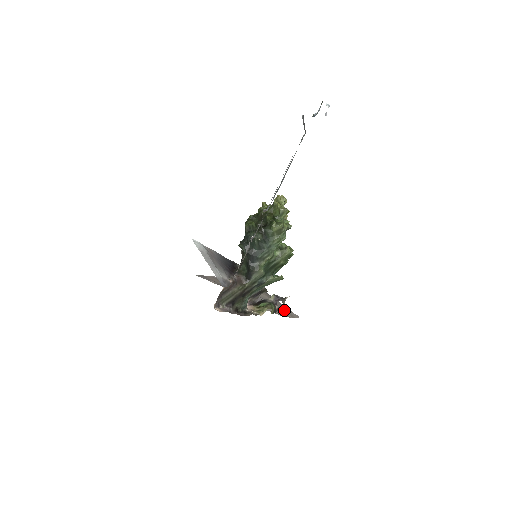
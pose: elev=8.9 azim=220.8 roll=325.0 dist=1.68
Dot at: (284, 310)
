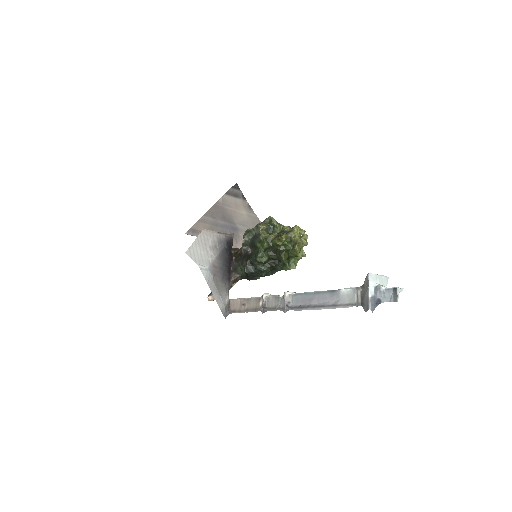
Dot at: occluded
